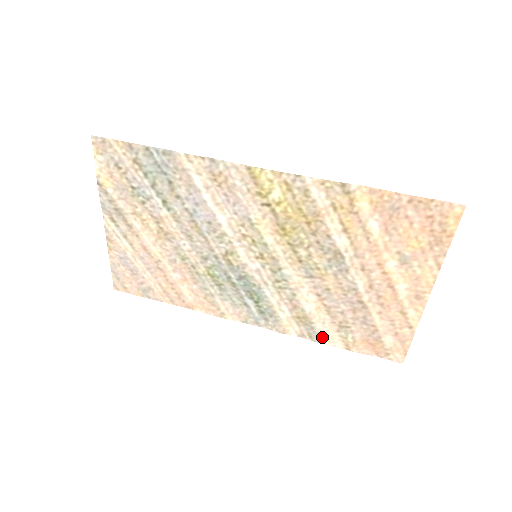
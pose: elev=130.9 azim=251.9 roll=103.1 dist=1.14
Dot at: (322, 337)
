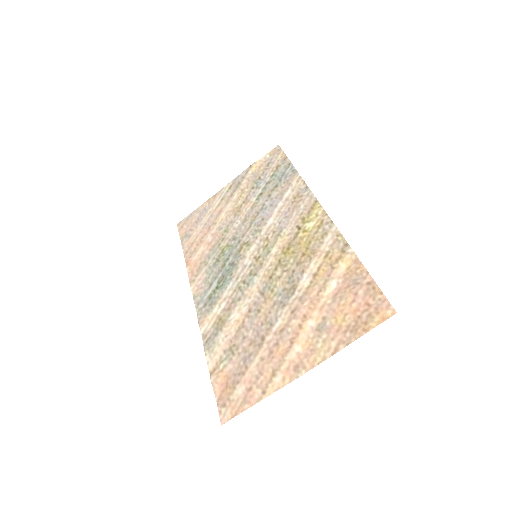
Dot at: (212, 348)
